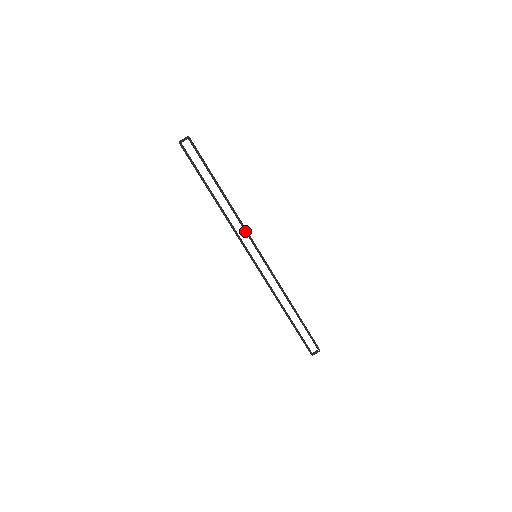
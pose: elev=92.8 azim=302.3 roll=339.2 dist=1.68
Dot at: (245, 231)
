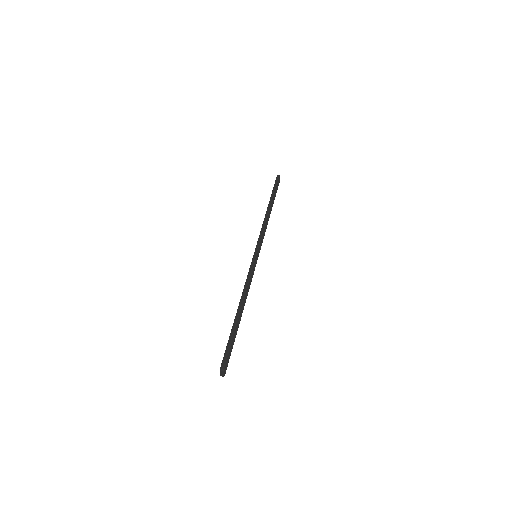
Dot at: (251, 275)
